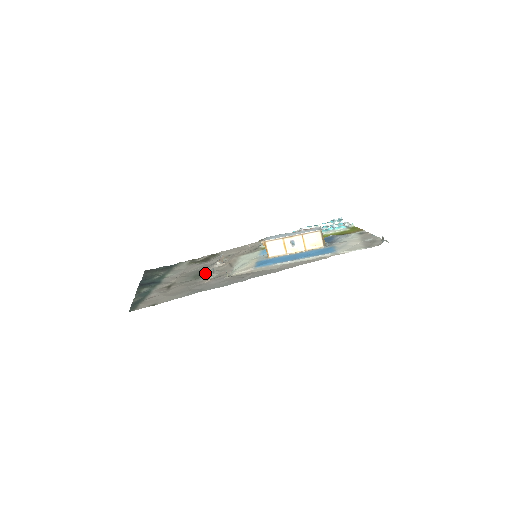
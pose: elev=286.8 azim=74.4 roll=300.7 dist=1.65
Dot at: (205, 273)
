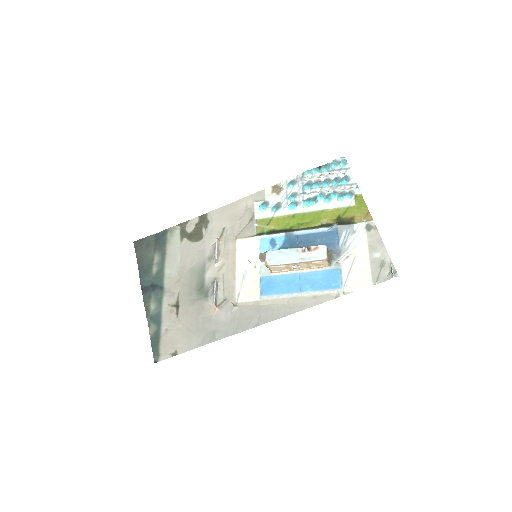
Dot at: (208, 284)
